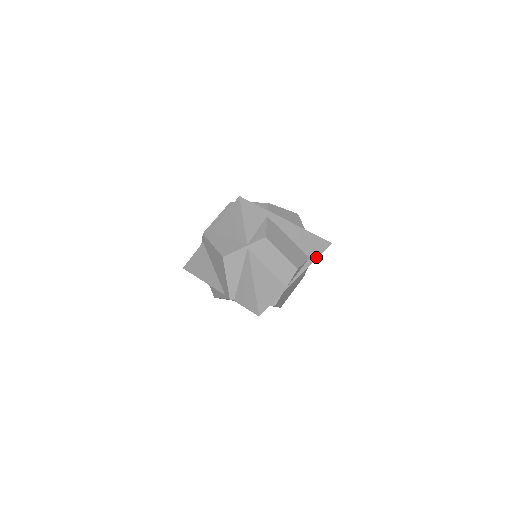
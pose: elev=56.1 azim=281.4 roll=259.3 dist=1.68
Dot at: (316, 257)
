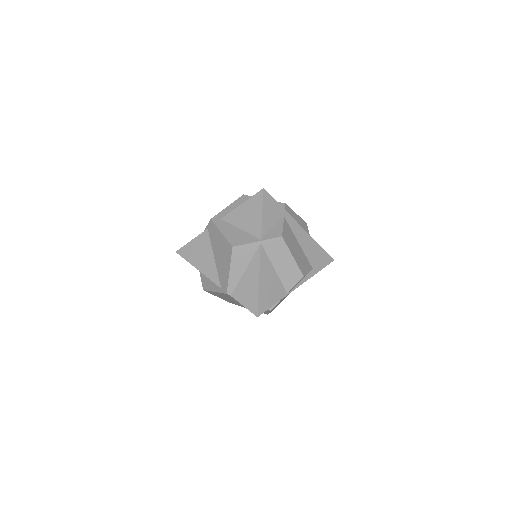
Dot at: (319, 270)
